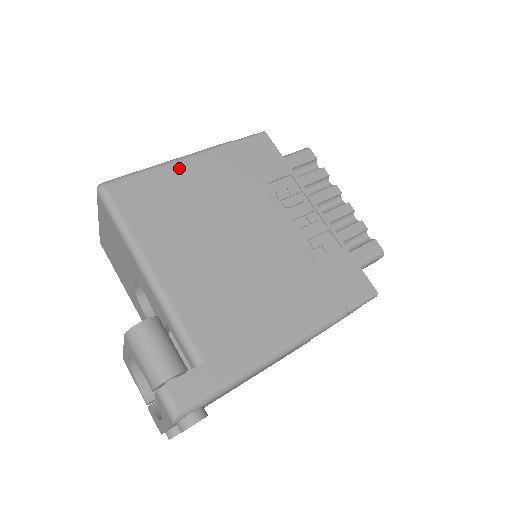
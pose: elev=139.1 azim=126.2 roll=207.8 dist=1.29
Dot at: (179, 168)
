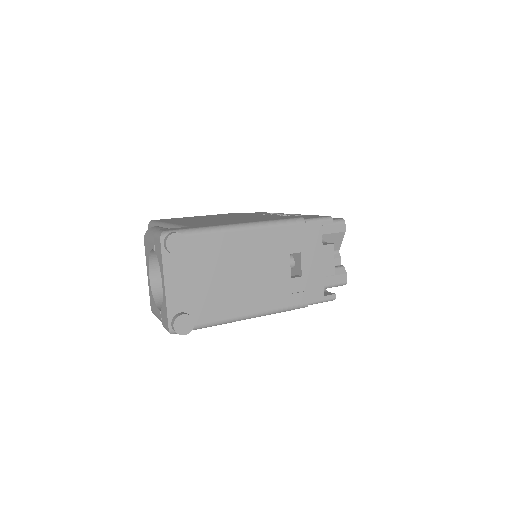
Dot at: (199, 216)
